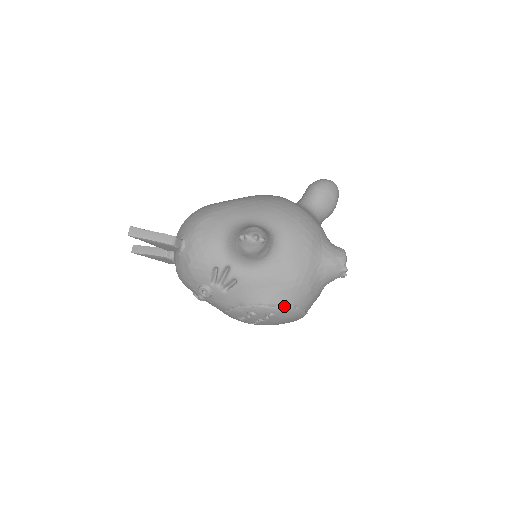
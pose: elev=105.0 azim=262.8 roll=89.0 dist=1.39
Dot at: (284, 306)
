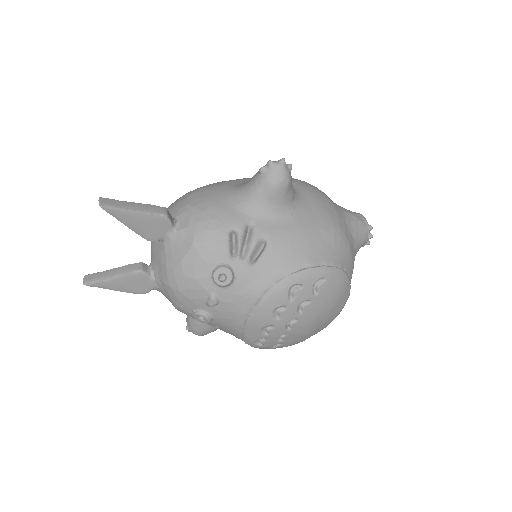
Dot at: (333, 265)
